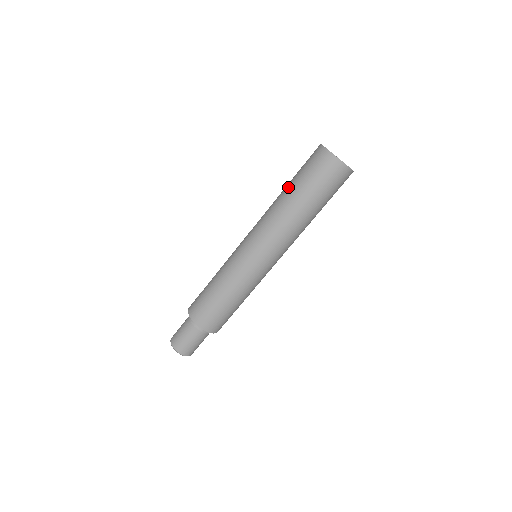
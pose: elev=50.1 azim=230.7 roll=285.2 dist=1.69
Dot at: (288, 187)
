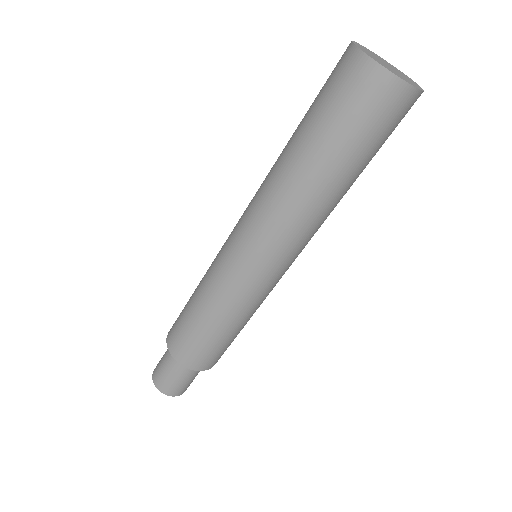
Dot at: (295, 139)
